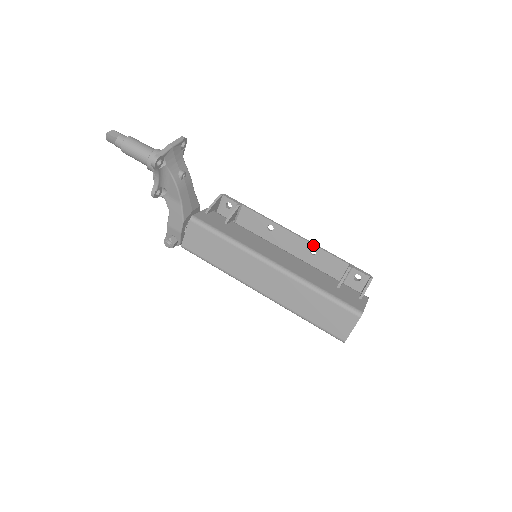
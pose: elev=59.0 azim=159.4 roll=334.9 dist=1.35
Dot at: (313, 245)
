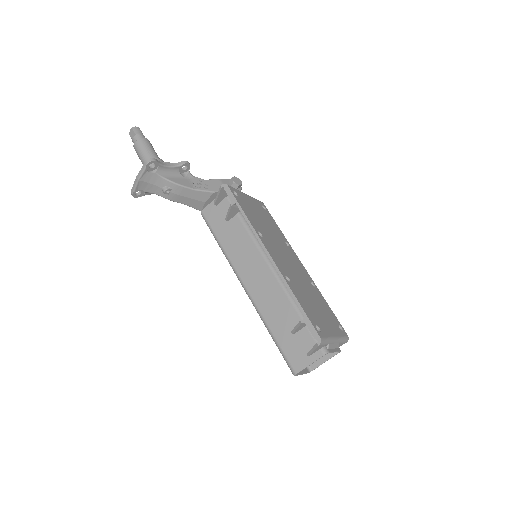
Dot at: occluded
